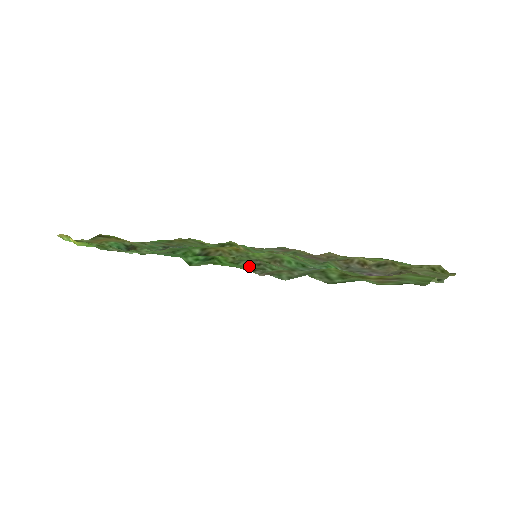
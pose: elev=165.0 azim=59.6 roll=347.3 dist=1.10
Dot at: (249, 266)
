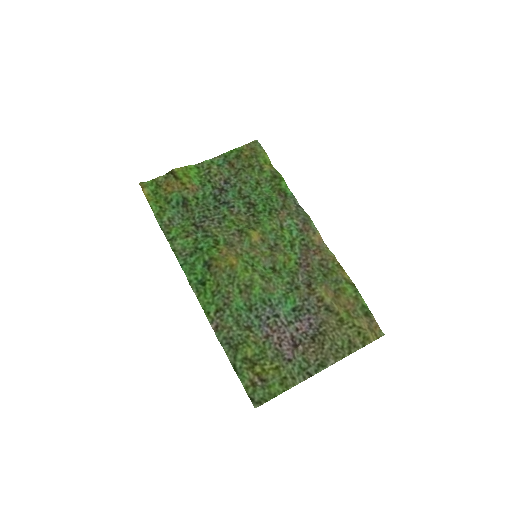
Dot at: (219, 303)
